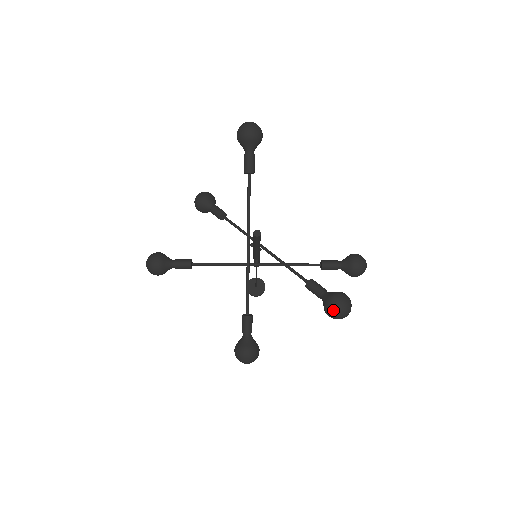
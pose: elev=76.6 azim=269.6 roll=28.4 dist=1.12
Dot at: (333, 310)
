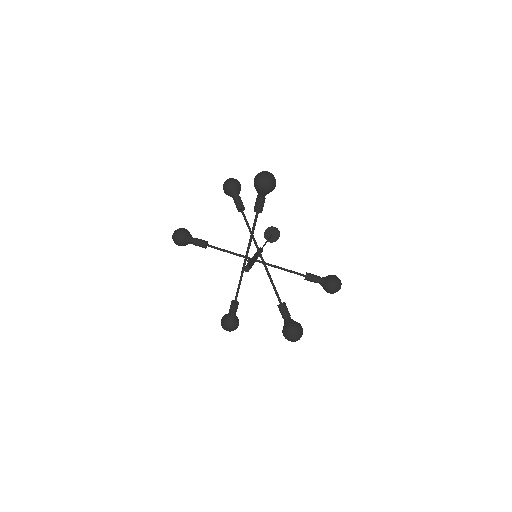
Dot at: (286, 337)
